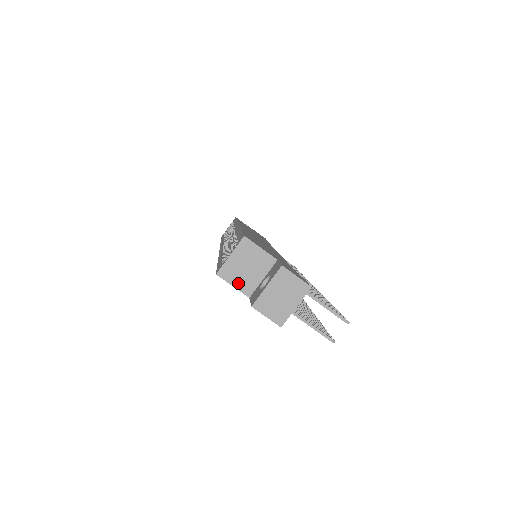
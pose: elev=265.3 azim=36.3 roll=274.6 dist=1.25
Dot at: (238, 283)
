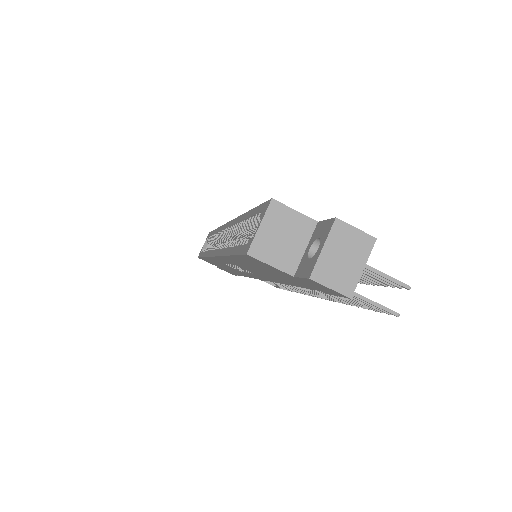
Dot at: (276, 260)
